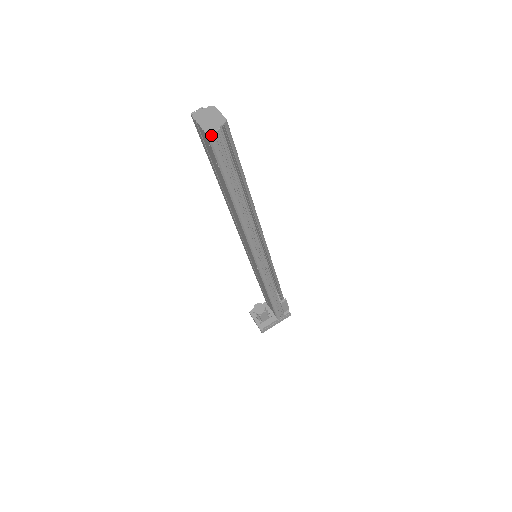
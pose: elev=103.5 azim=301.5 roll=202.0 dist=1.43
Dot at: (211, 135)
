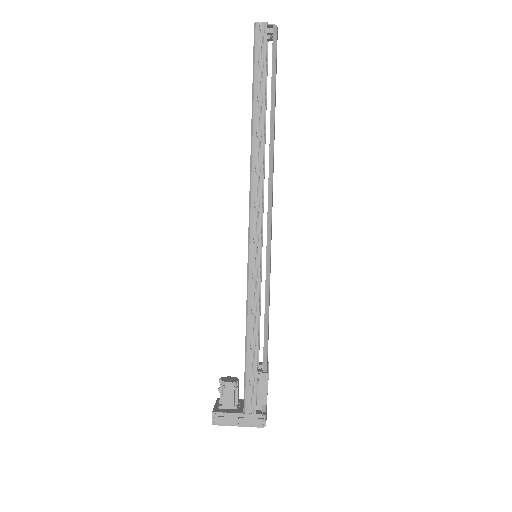
Dot at: (257, 24)
